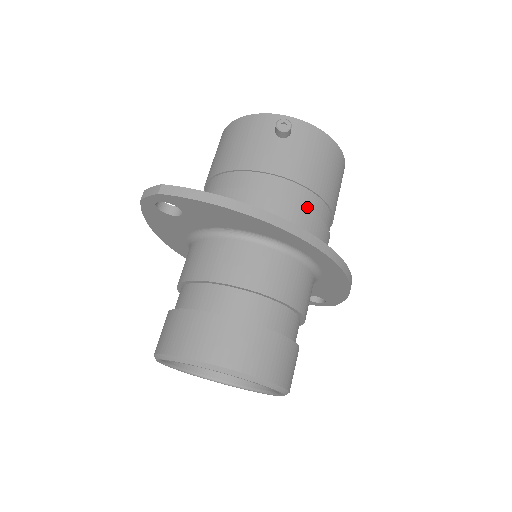
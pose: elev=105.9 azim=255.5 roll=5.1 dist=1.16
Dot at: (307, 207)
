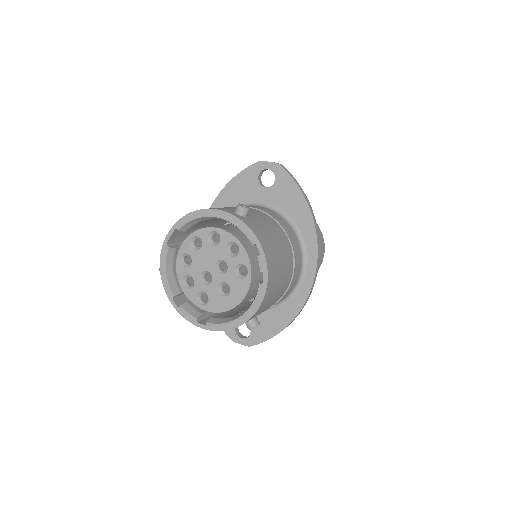
Dot at: (290, 282)
